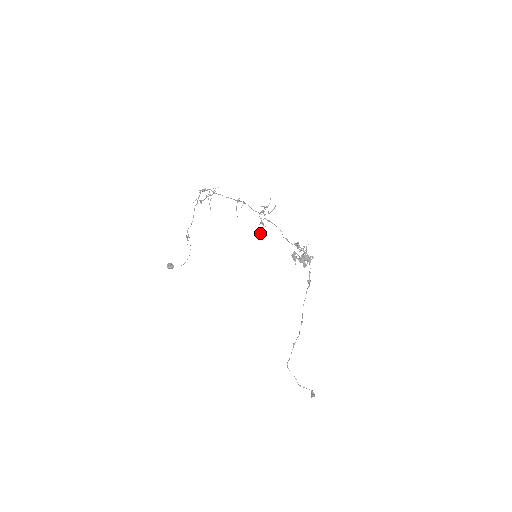
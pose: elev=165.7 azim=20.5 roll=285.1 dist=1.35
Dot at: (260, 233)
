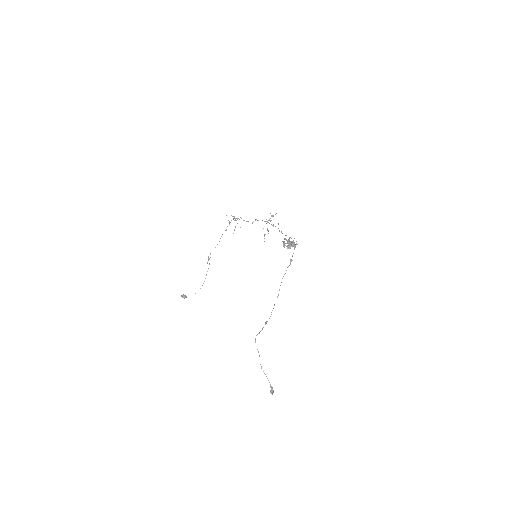
Dot at: (264, 238)
